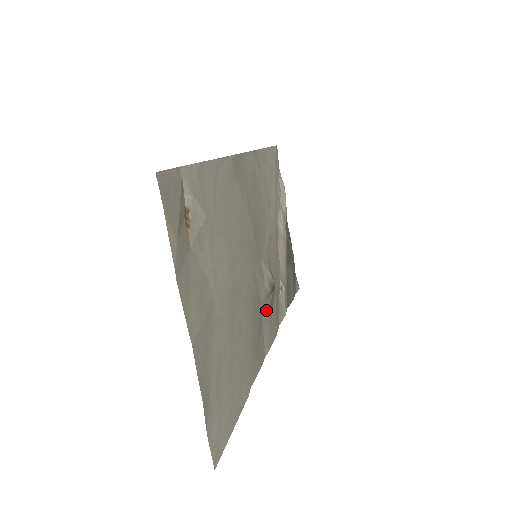
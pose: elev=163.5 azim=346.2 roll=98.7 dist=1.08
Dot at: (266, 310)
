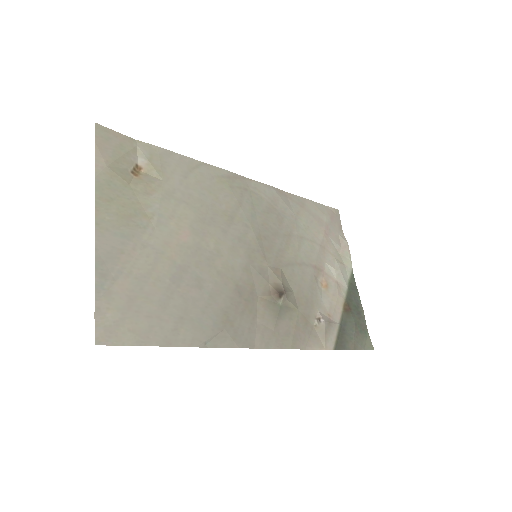
Dot at: (268, 310)
